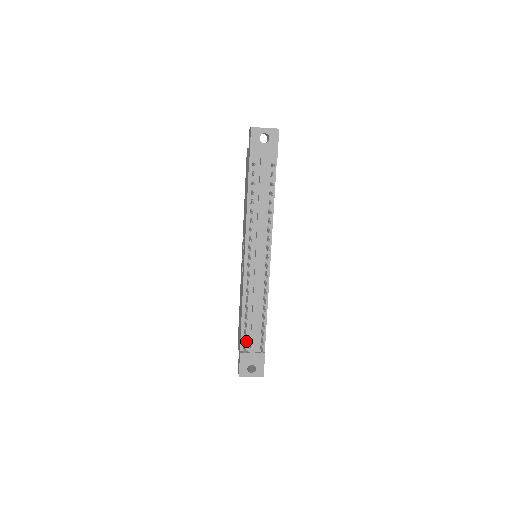
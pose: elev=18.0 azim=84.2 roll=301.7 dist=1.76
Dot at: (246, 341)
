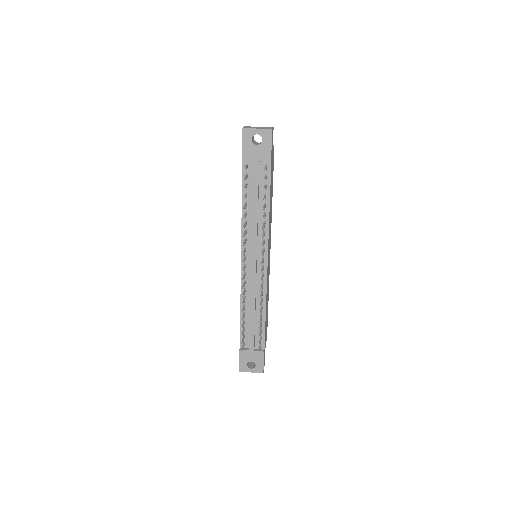
Dot at: (246, 339)
